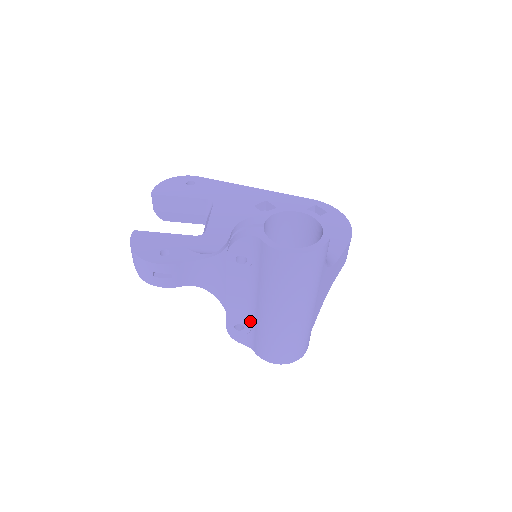
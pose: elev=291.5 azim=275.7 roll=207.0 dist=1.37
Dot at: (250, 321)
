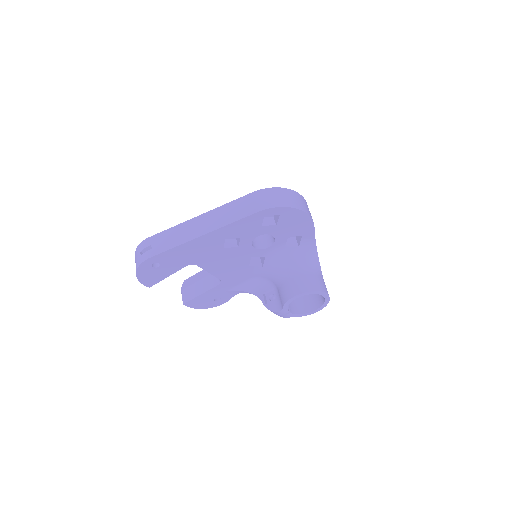
Dot at: occluded
